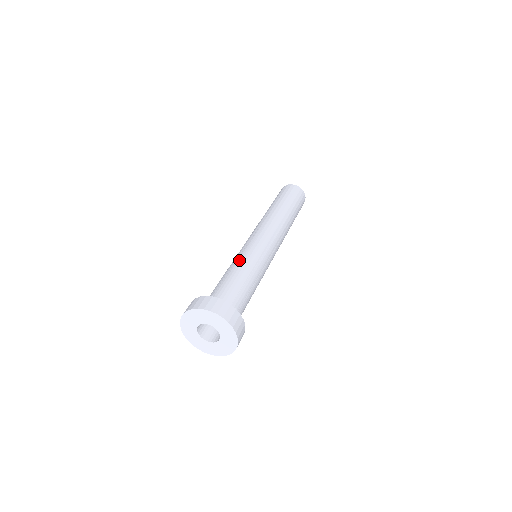
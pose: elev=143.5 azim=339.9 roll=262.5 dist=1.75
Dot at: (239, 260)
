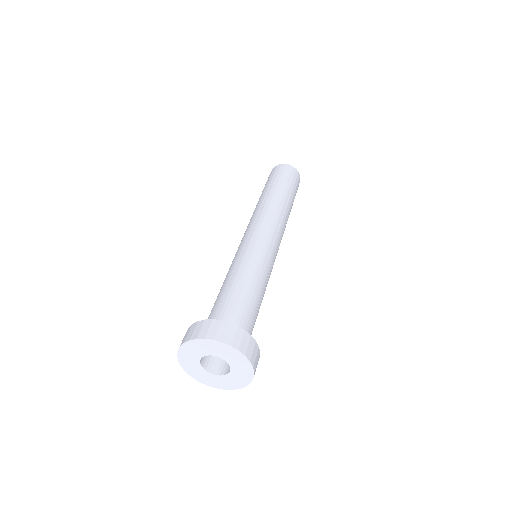
Dot at: (241, 265)
